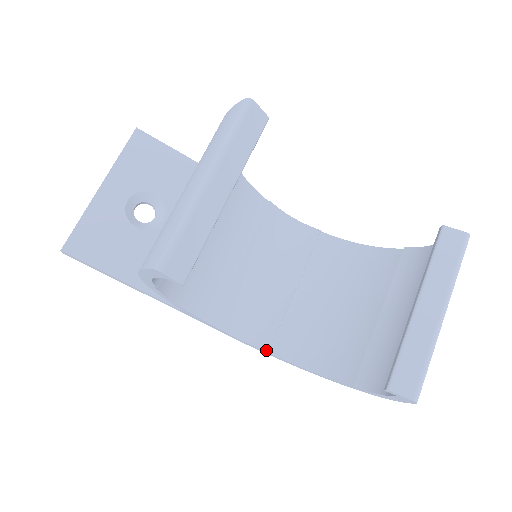
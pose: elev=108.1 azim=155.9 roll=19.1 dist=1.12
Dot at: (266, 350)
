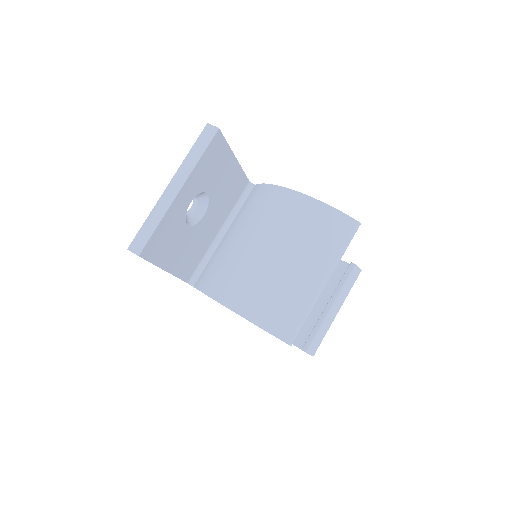
Dot at: occluded
